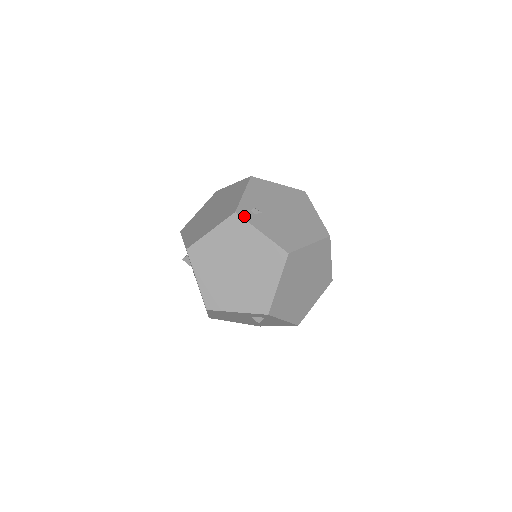
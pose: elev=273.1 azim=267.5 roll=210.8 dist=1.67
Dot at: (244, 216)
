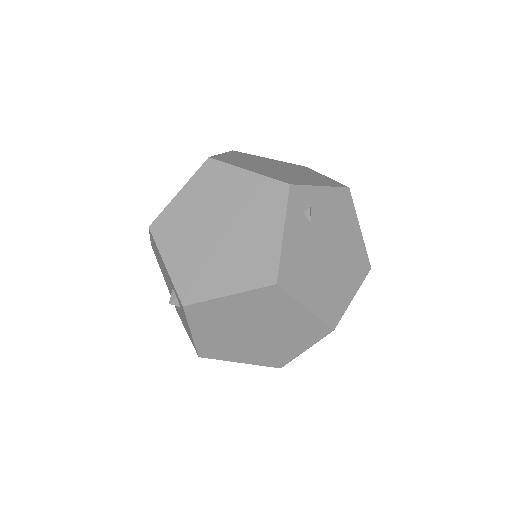
Dot at: (292, 199)
